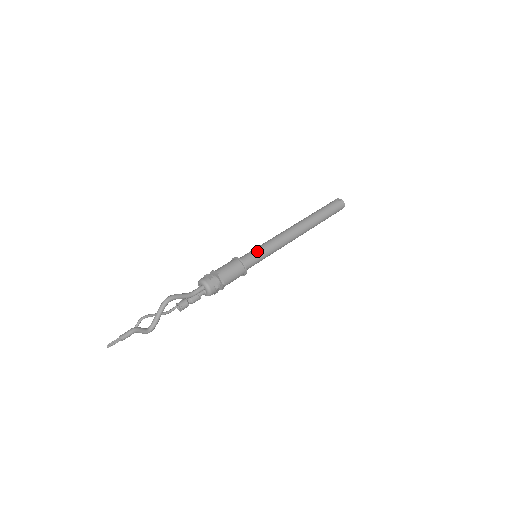
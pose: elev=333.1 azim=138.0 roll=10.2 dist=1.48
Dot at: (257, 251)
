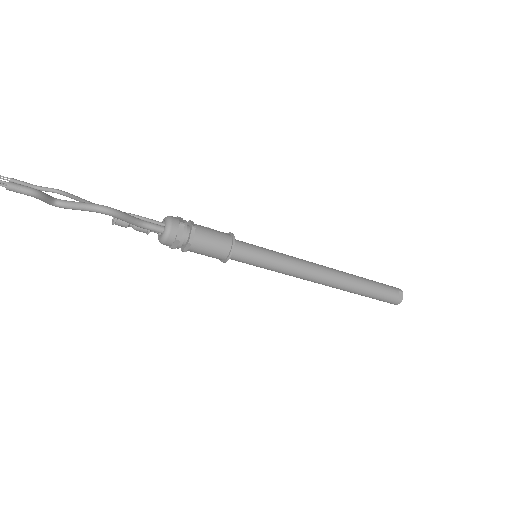
Dot at: (261, 259)
